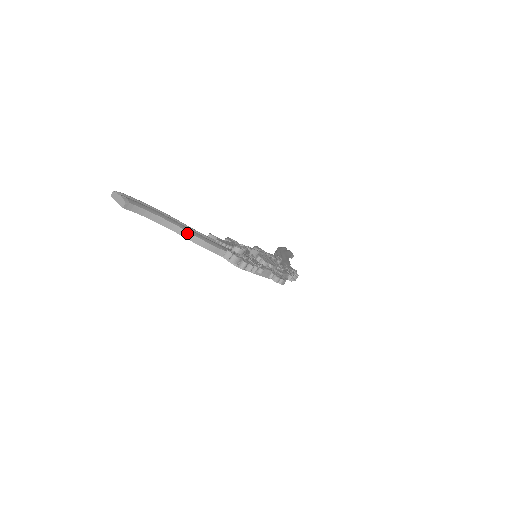
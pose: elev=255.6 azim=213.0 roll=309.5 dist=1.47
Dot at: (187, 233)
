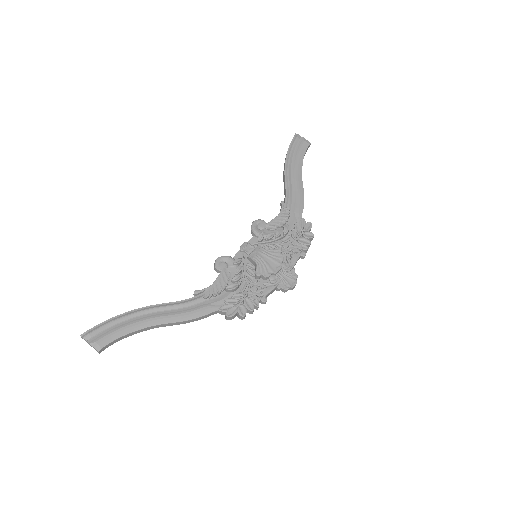
Dot at: (171, 324)
